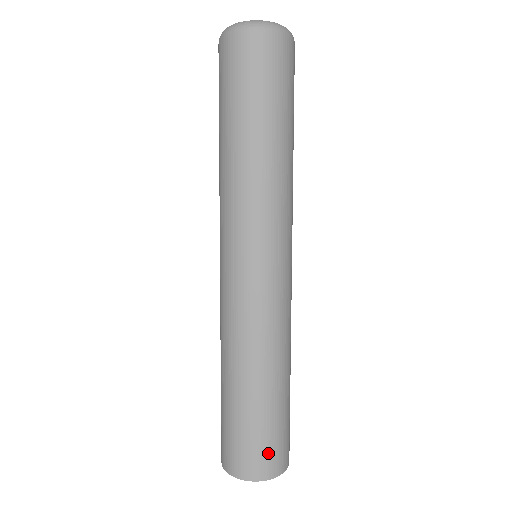
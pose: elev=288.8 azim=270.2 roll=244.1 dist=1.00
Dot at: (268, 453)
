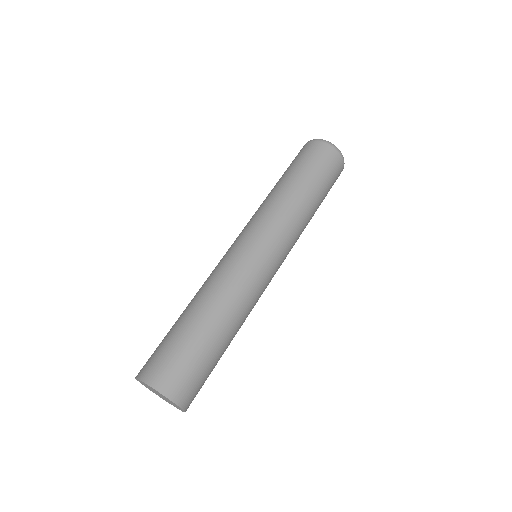
Dot at: (180, 375)
